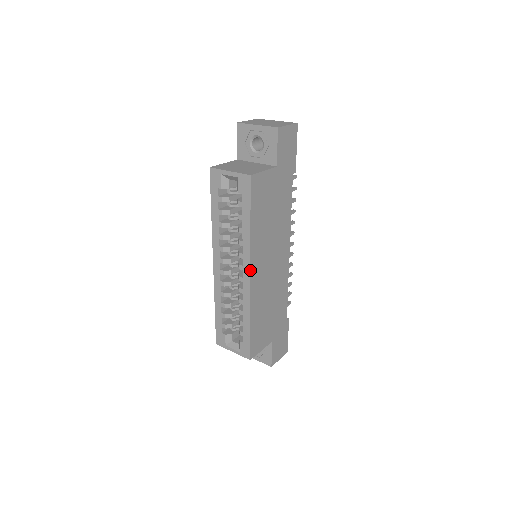
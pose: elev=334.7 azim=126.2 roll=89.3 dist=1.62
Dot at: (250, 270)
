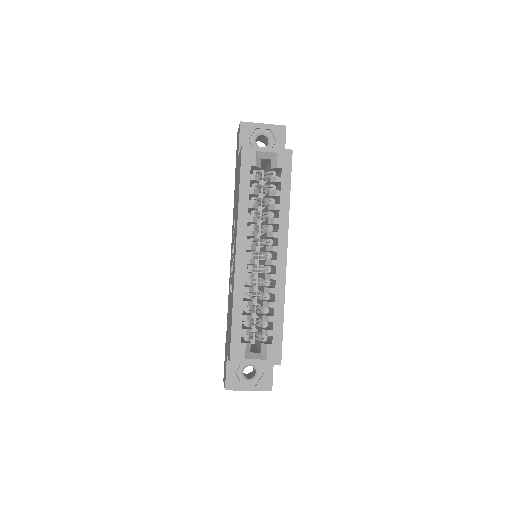
Dot at: occluded
